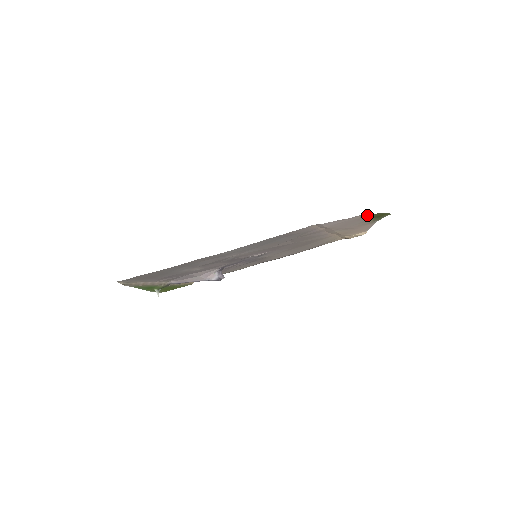
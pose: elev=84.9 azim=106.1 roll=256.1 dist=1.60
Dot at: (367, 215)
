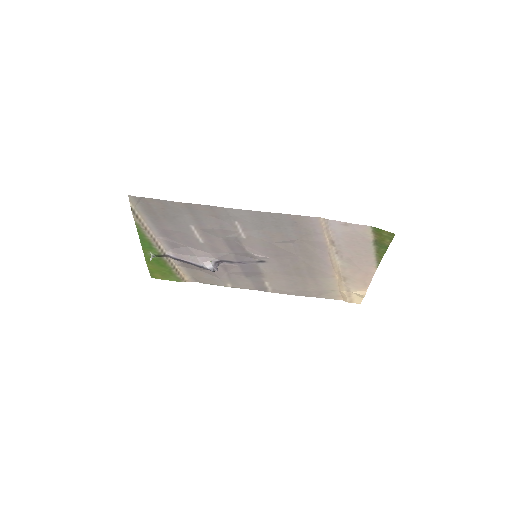
Dot at: (372, 233)
